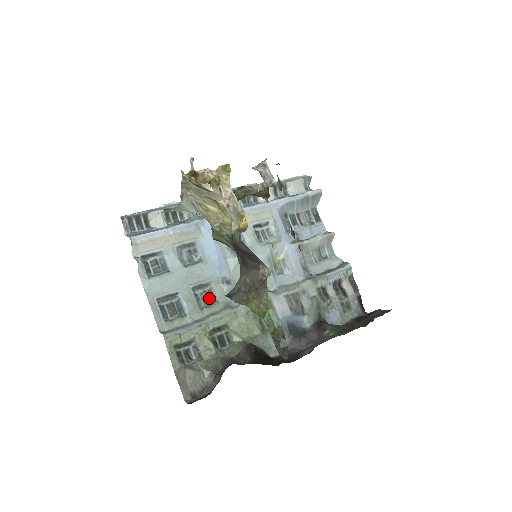
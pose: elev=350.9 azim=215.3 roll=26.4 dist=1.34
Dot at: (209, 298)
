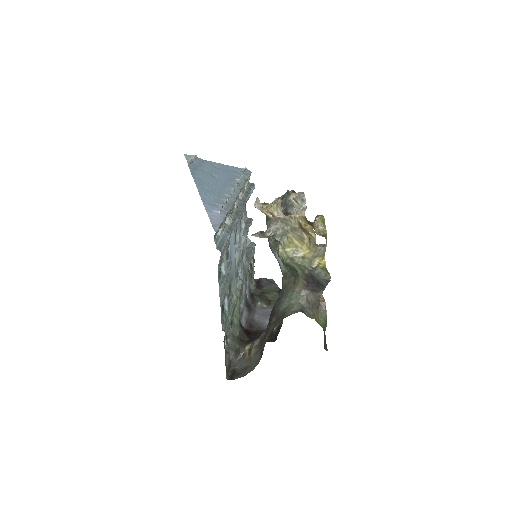
Dot at: (230, 292)
